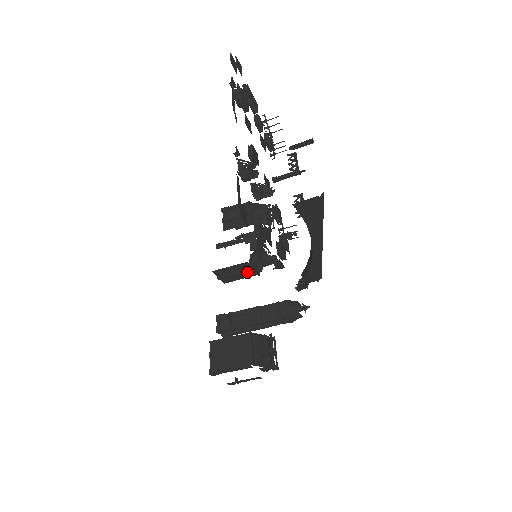
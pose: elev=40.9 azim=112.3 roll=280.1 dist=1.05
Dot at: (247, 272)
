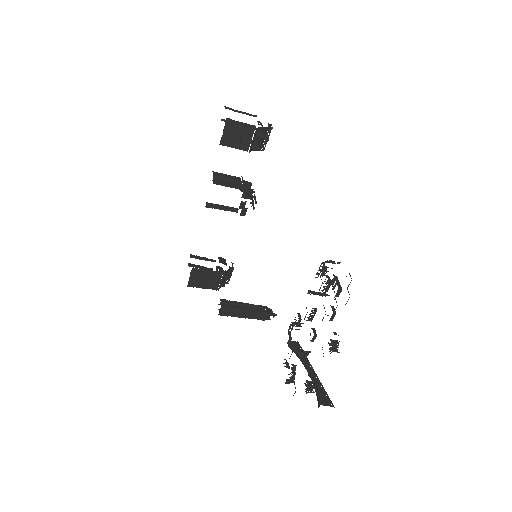
Dot at: (231, 208)
